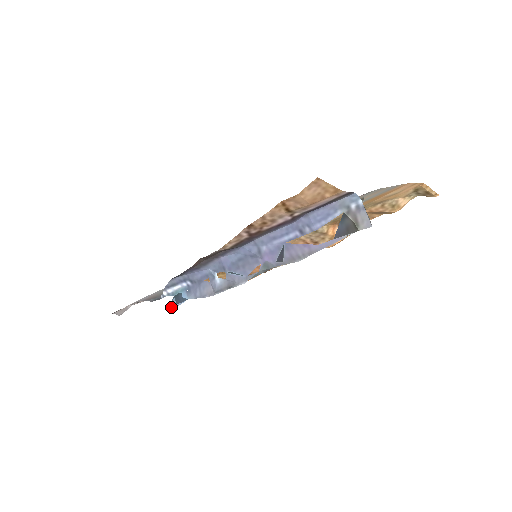
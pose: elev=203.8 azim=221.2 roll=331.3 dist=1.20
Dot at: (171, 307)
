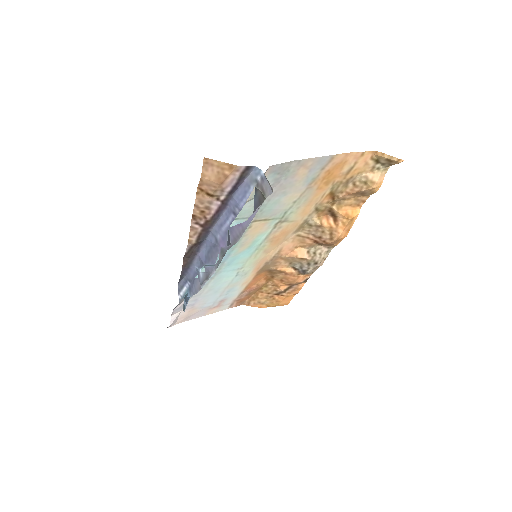
Dot at: (184, 308)
